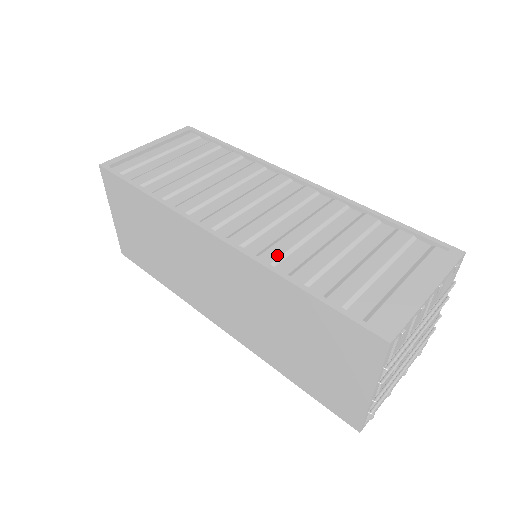
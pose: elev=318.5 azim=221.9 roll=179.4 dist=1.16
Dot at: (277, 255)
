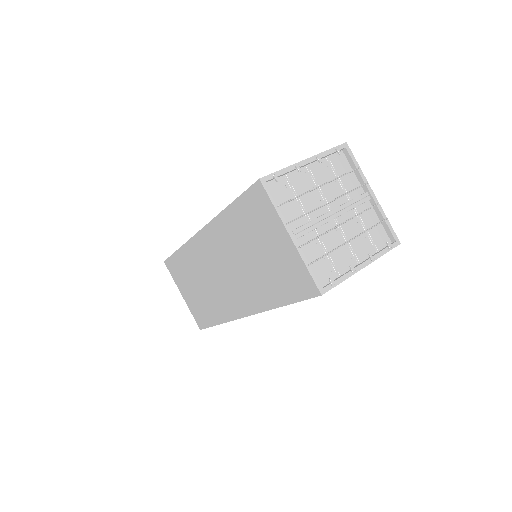
Dot at: occluded
